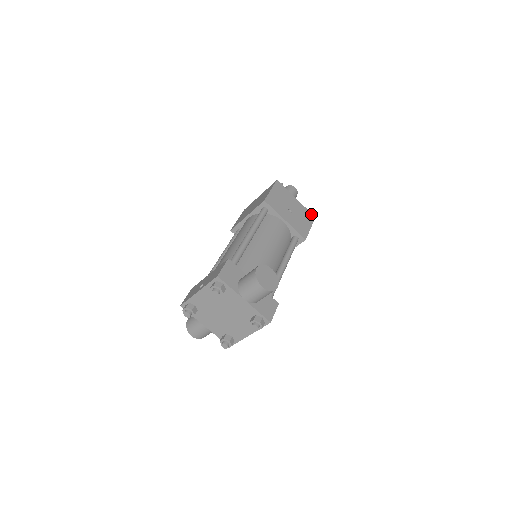
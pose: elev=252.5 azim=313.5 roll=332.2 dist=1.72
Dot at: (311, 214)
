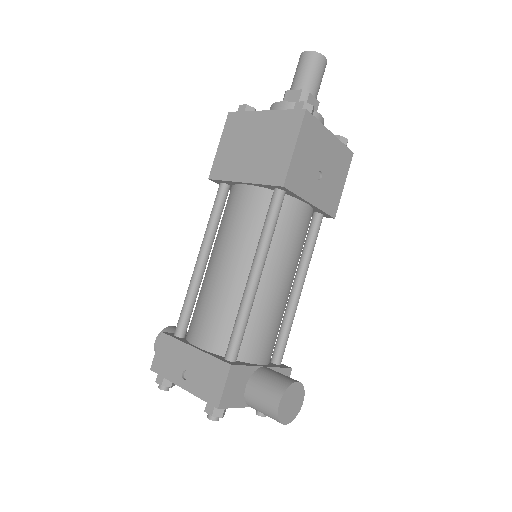
Dot at: (348, 151)
